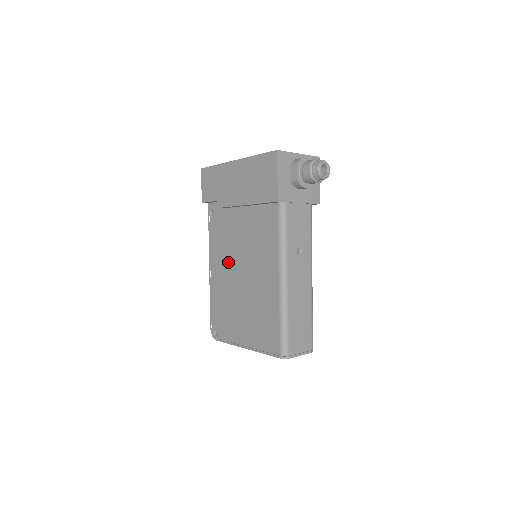
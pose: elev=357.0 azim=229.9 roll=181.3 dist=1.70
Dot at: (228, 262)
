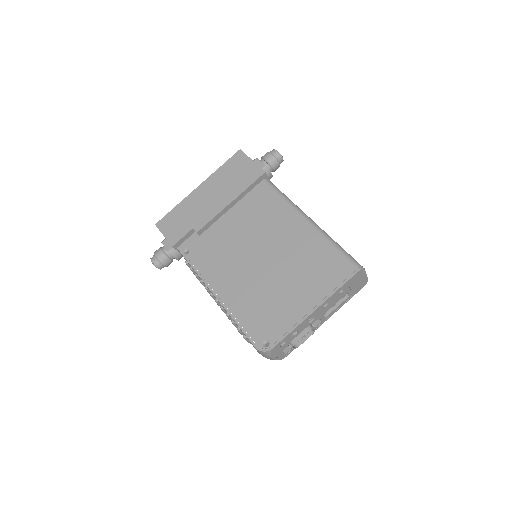
Dot at: (237, 265)
